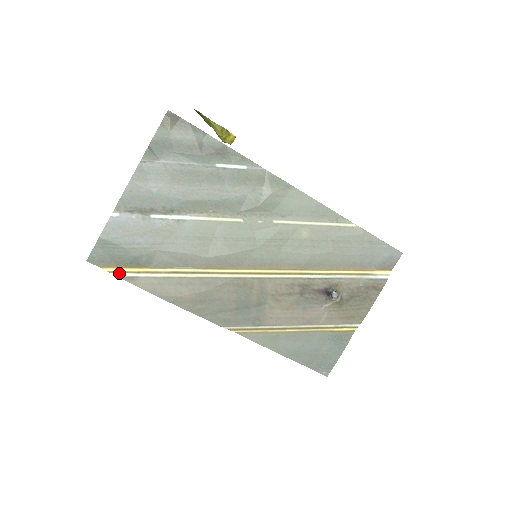
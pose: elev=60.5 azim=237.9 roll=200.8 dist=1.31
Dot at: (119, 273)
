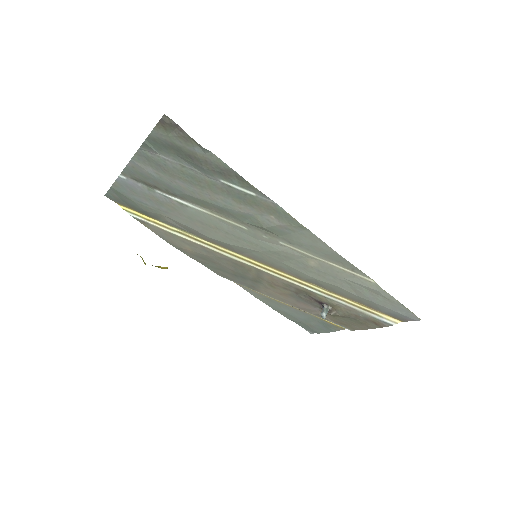
Dot at: (132, 214)
